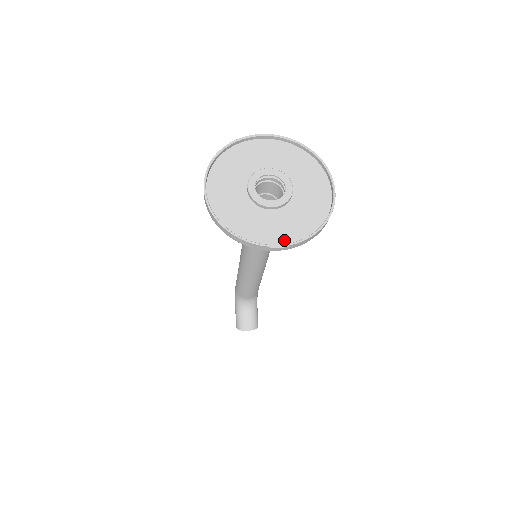
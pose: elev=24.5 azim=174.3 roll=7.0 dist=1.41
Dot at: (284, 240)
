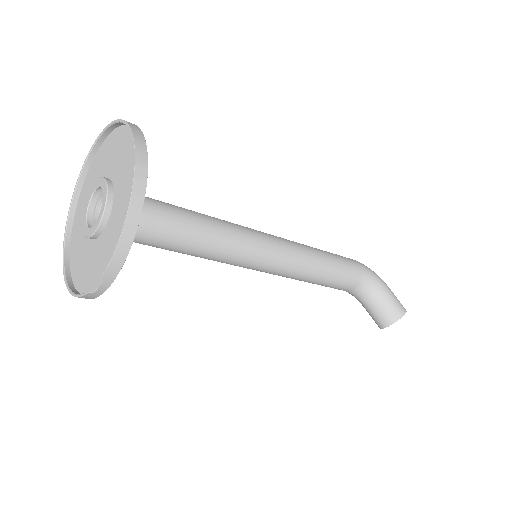
Dot at: occluded
